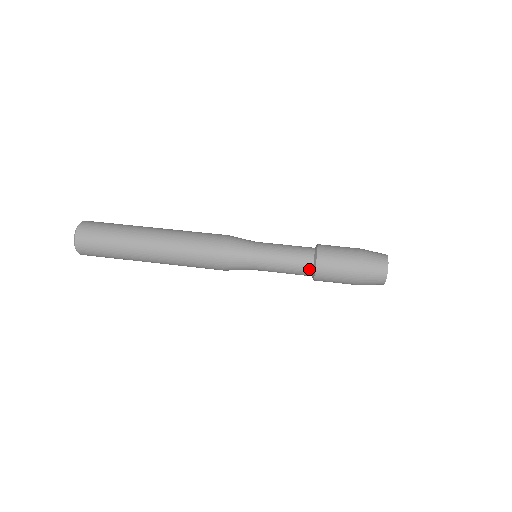
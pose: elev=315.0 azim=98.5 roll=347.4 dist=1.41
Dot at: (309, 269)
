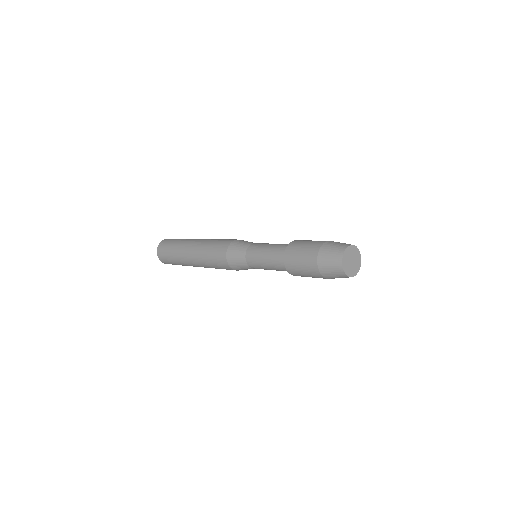
Dot at: occluded
